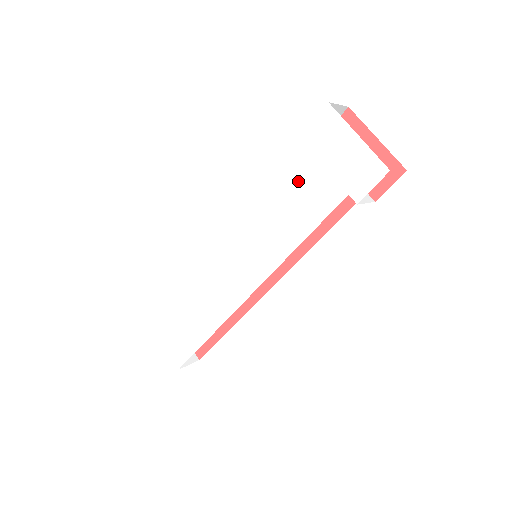
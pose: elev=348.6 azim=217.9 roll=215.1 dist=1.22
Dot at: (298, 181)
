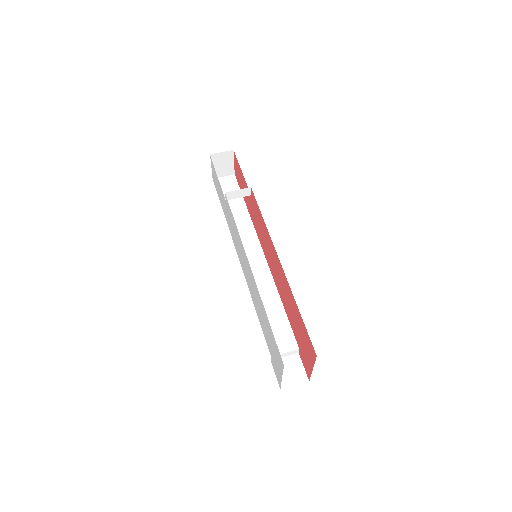
Dot at: (265, 321)
